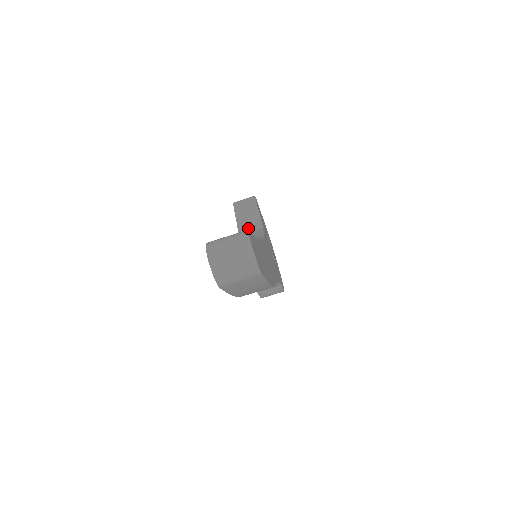
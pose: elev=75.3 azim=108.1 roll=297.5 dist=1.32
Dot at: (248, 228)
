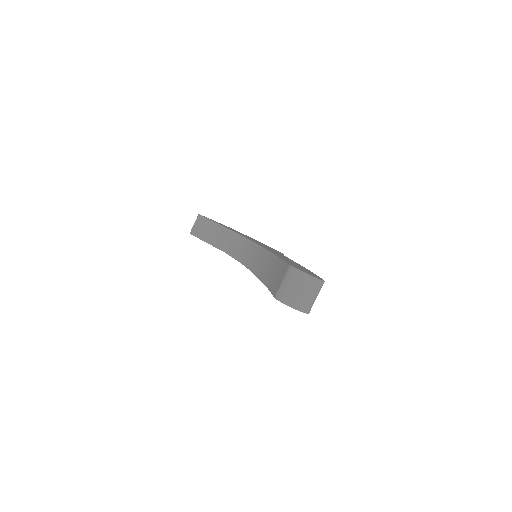
Dot at: (225, 242)
